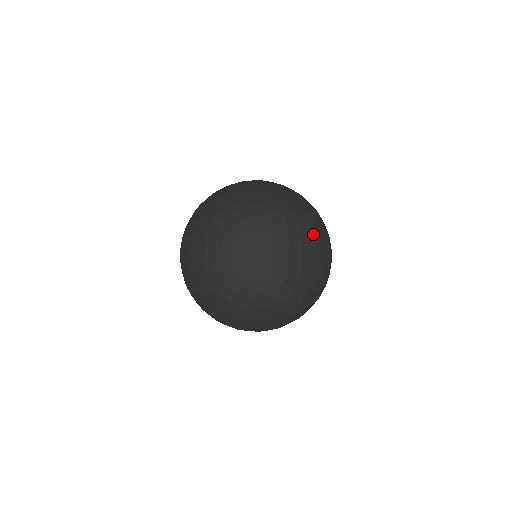
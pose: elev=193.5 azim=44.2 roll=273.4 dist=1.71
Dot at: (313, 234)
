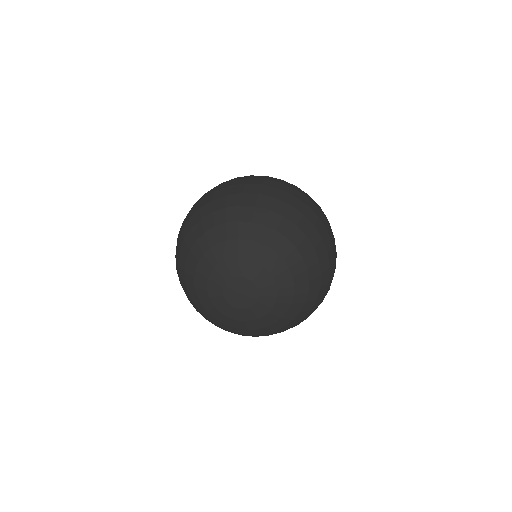
Dot at: (332, 233)
